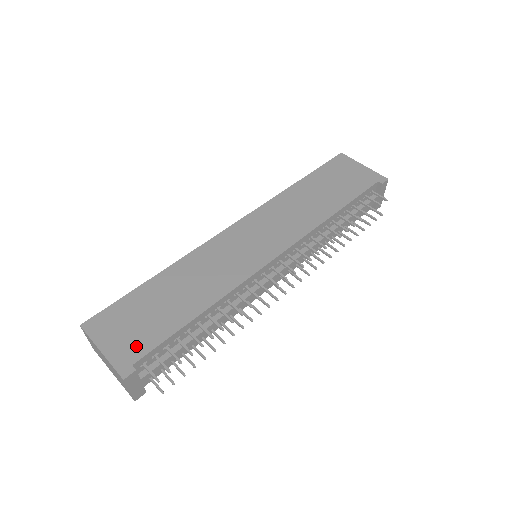
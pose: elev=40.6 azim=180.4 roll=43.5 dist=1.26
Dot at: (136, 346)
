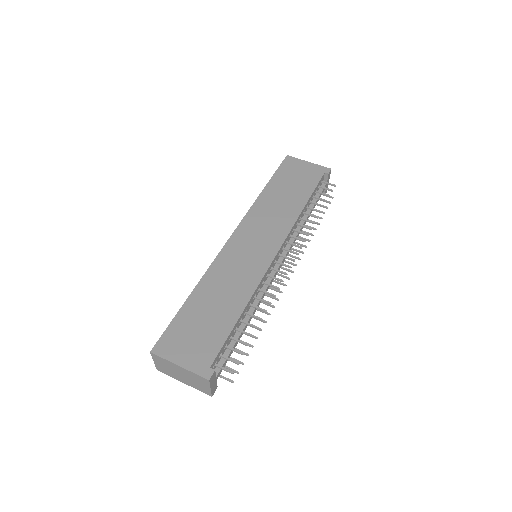
Dot at: (205, 353)
